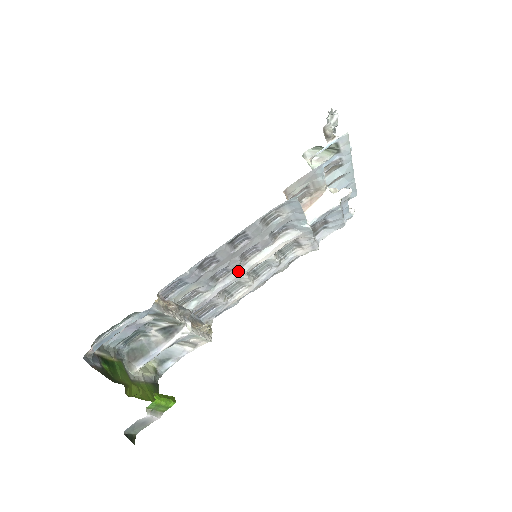
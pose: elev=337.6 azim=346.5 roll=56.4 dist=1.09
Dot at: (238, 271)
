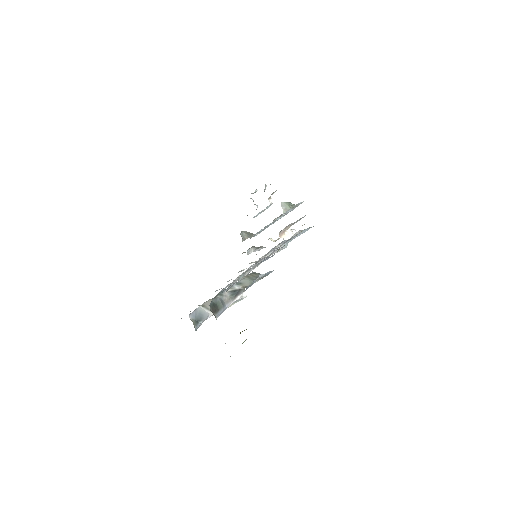
Dot at: occluded
